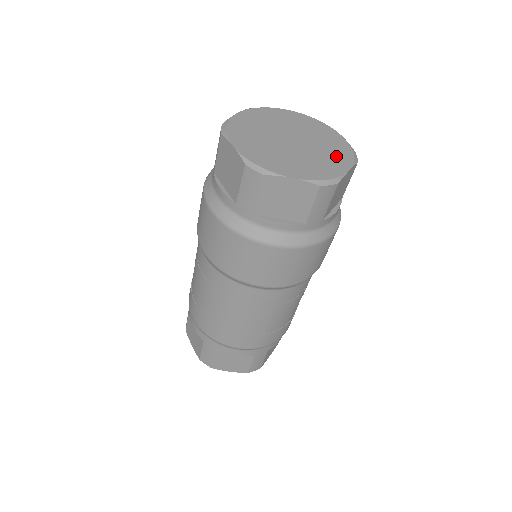
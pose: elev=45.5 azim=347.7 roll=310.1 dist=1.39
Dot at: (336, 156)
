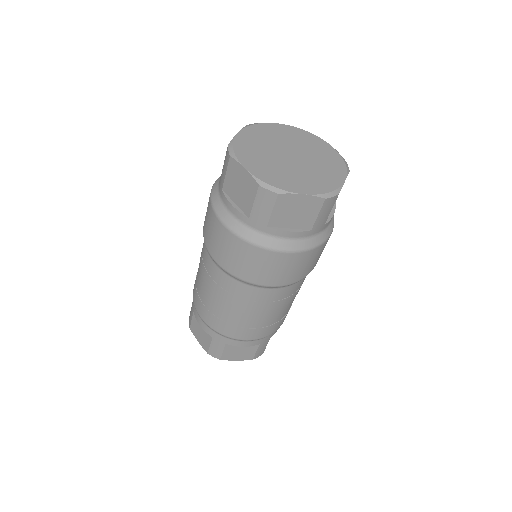
Dot at: (331, 167)
